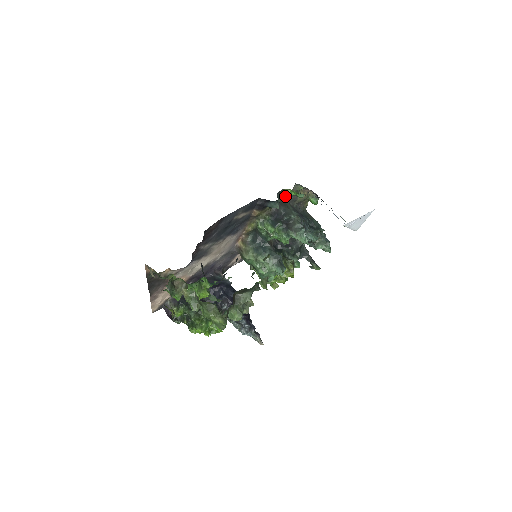
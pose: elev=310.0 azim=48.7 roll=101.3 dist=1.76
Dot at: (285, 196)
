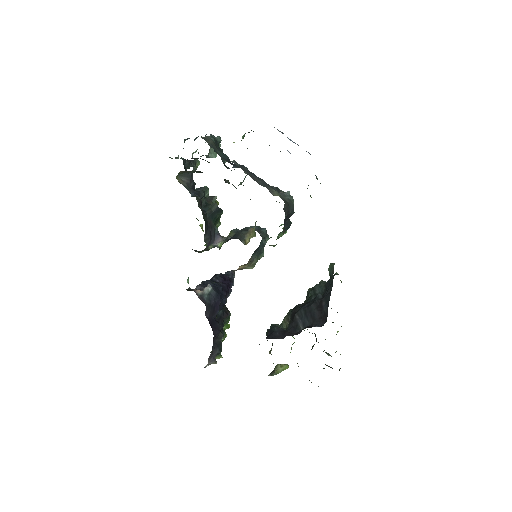
Dot at: occluded
